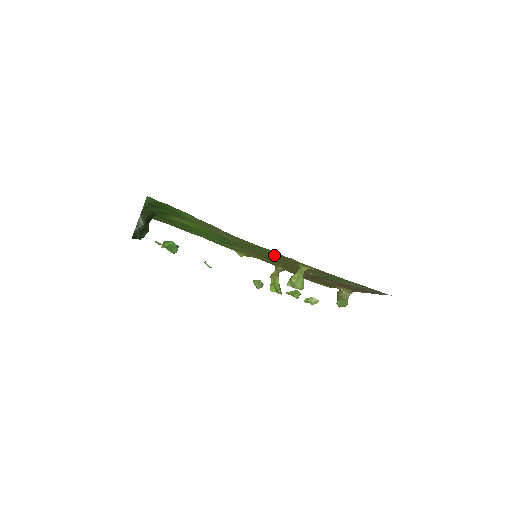
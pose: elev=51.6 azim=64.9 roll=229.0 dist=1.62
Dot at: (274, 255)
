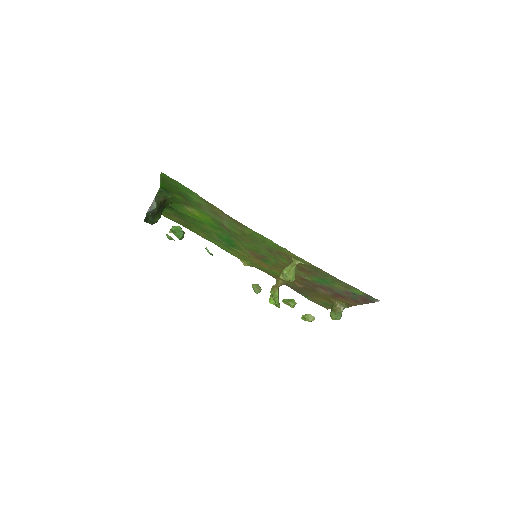
Dot at: (271, 249)
